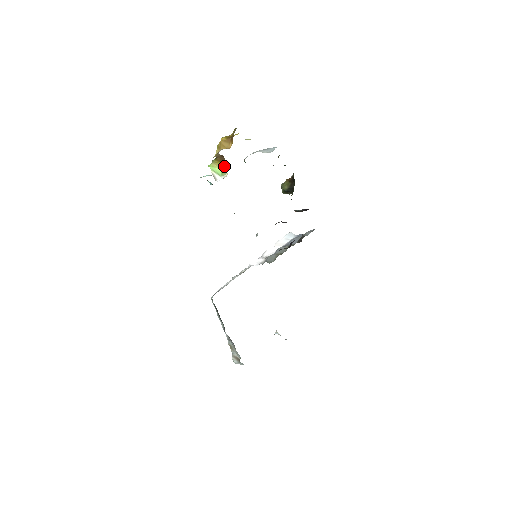
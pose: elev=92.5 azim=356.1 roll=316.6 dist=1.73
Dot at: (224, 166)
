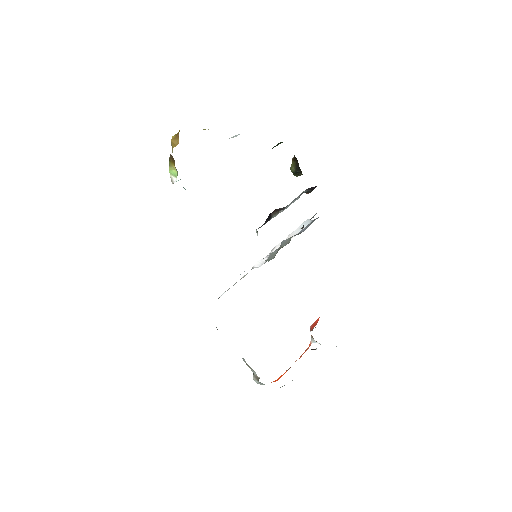
Dot at: occluded
